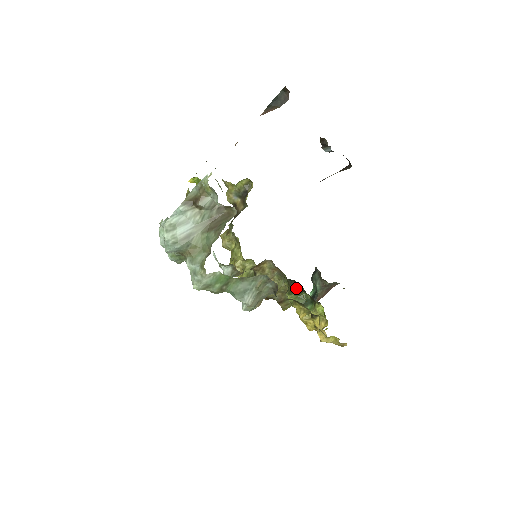
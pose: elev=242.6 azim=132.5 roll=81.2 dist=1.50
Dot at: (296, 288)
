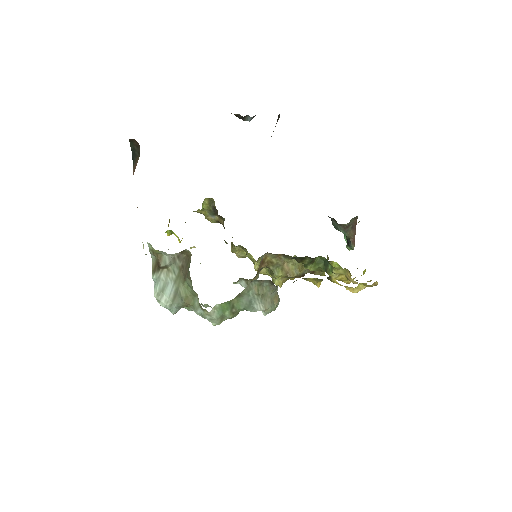
Dot at: (305, 260)
